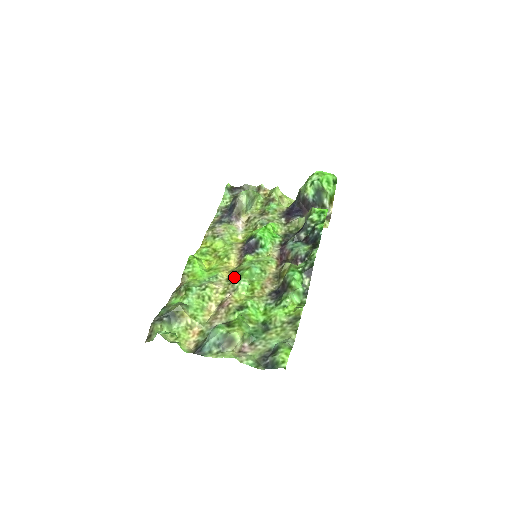
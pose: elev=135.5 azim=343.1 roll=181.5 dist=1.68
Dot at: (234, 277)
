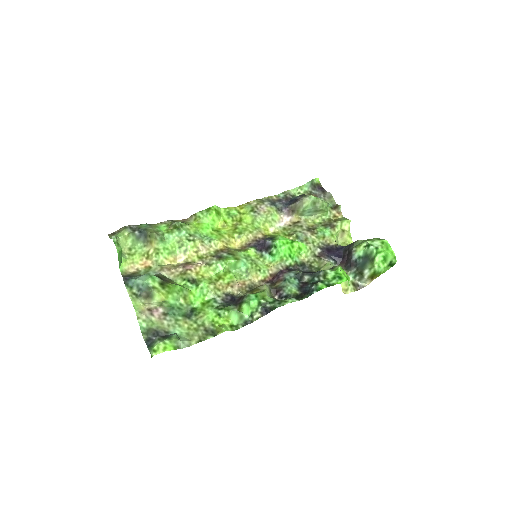
Dot at: (221, 254)
